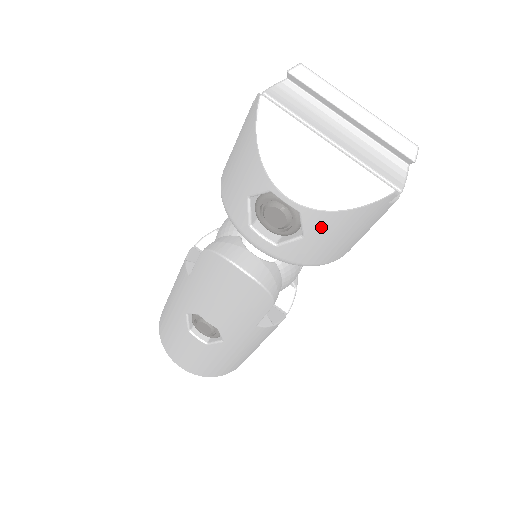
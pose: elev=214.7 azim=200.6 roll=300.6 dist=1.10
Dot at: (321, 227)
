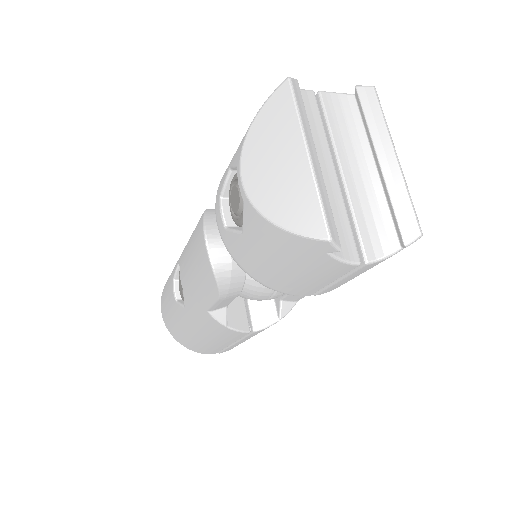
Dot at: (256, 231)
